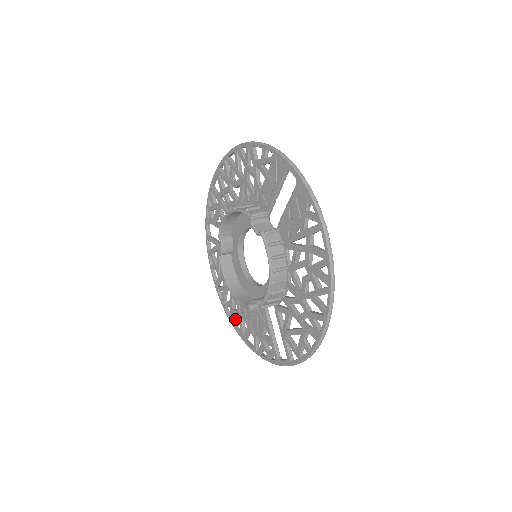
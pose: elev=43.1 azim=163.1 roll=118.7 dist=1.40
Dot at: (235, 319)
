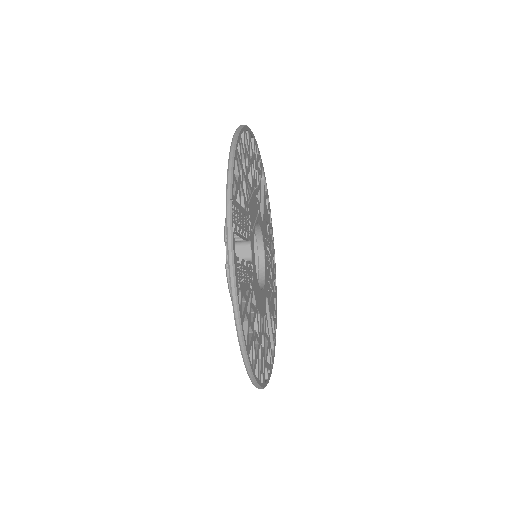
Dot at: (274, 271)
